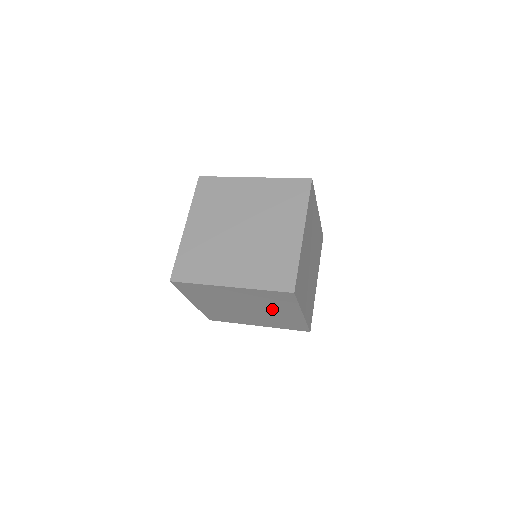
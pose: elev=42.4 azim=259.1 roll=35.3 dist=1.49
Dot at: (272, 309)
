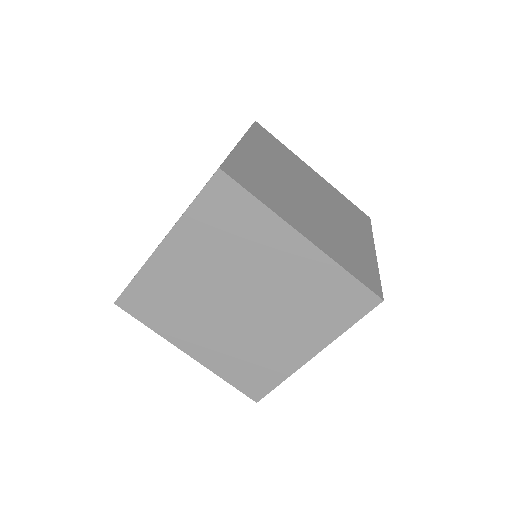
Dot at: (285, 323)
